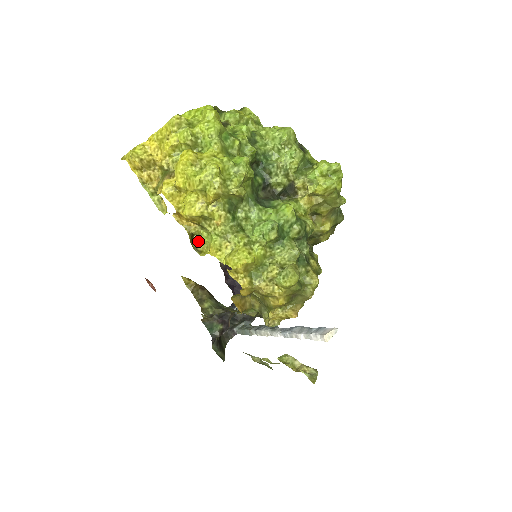
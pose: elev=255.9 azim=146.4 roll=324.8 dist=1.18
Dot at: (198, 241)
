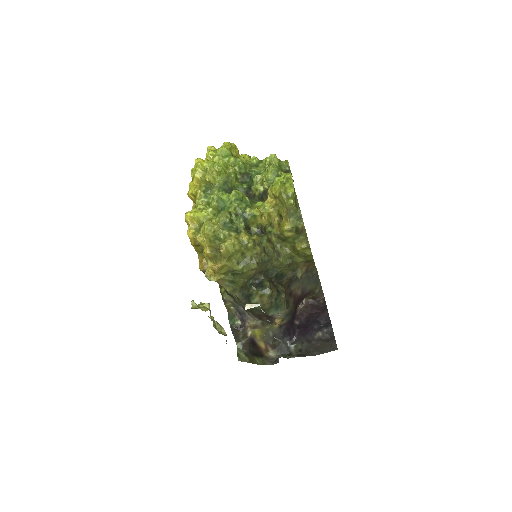
Dot at: occluded
